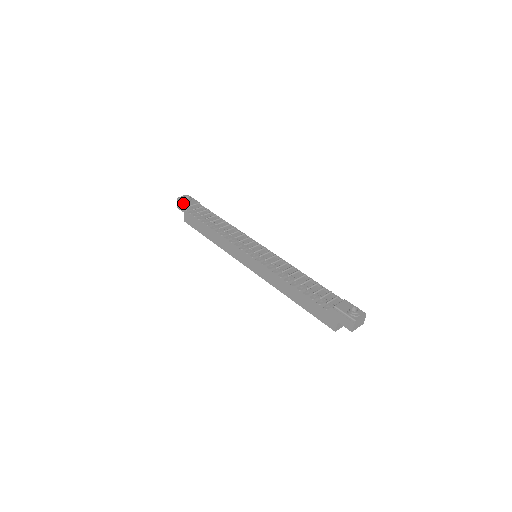
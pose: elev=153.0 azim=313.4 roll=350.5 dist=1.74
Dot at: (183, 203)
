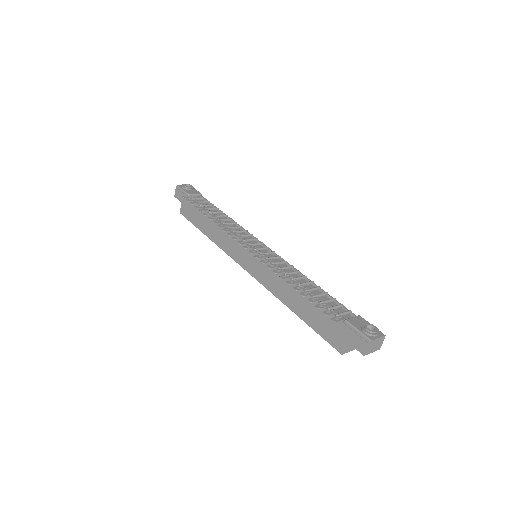
Dot at: (182, 191)
